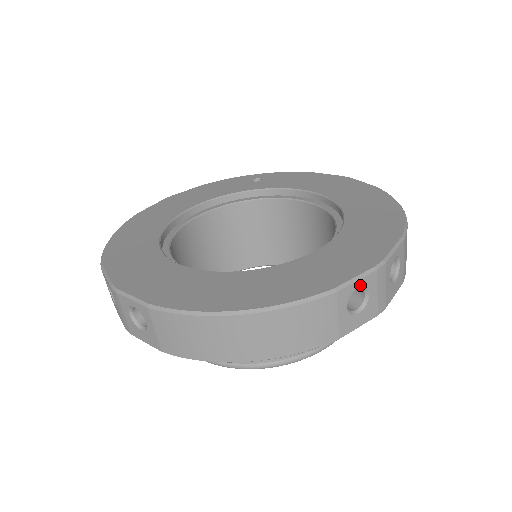
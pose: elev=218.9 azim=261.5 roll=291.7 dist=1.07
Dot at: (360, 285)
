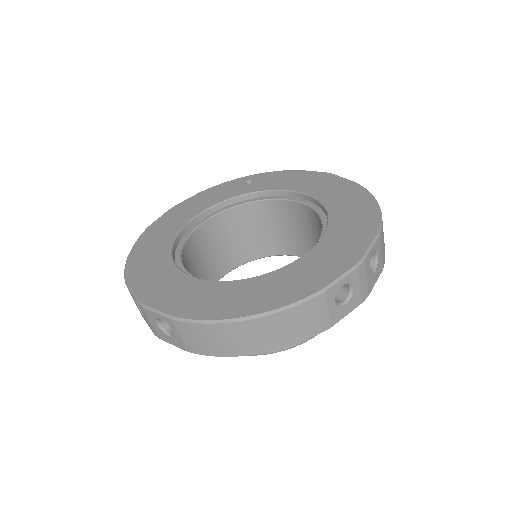
Dot at: (344, 282)
